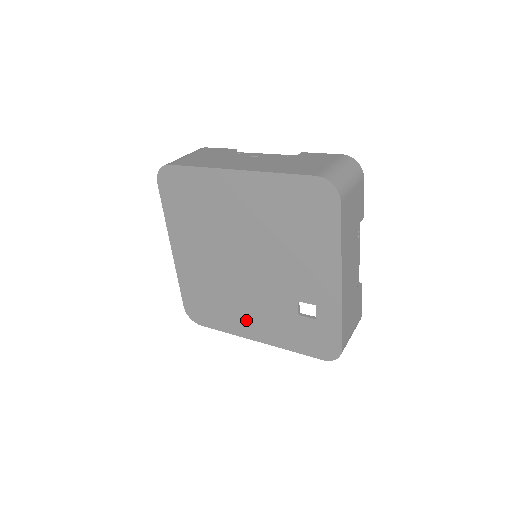
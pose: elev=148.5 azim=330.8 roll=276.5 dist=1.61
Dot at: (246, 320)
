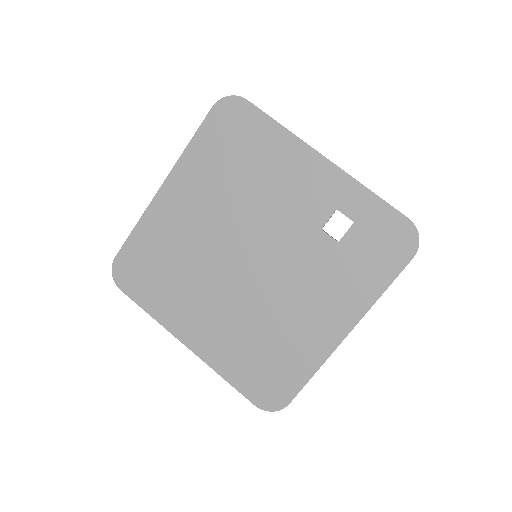
Dot at: (312, 324)
